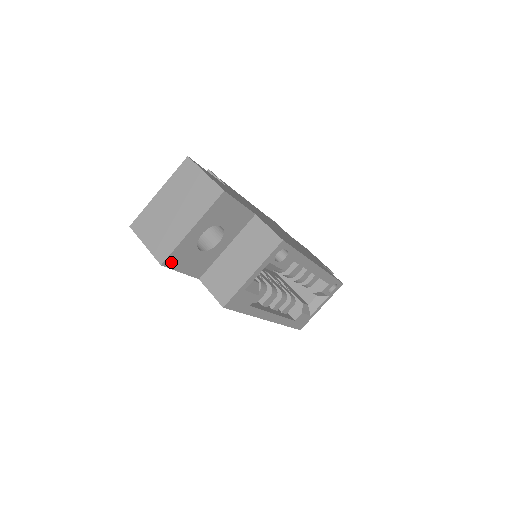
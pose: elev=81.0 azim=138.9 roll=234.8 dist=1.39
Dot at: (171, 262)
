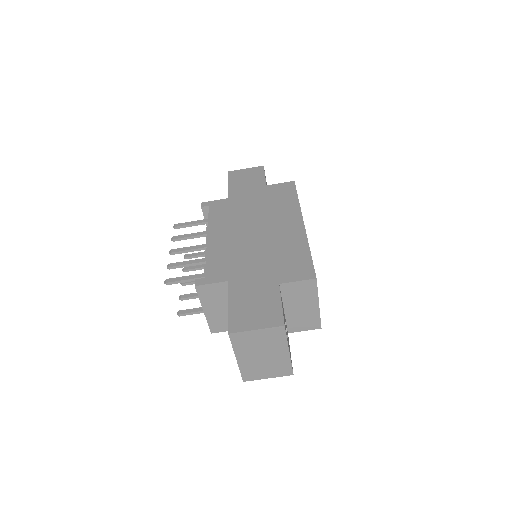
Dot at: occluded
